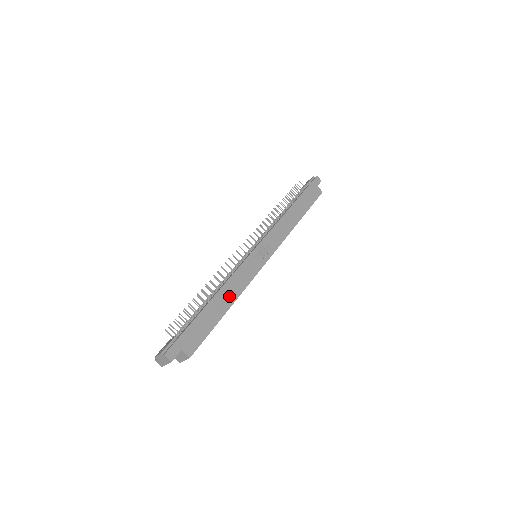
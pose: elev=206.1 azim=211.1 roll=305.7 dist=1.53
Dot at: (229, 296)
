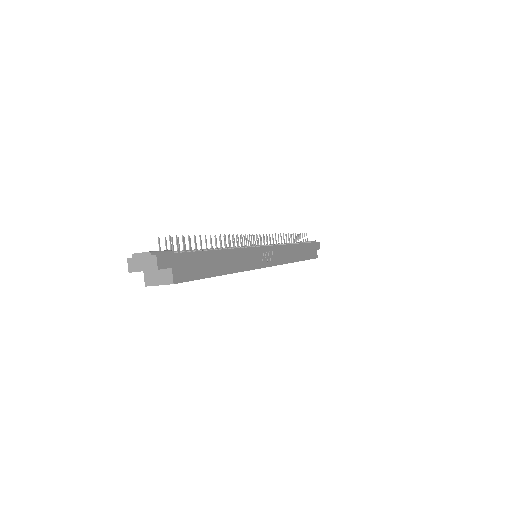
Dot at: (231, 263)
